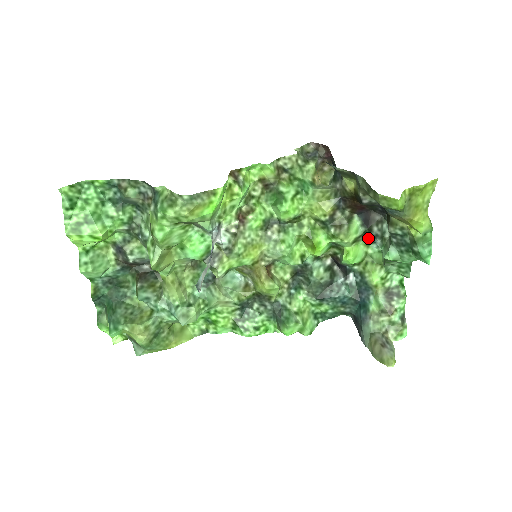
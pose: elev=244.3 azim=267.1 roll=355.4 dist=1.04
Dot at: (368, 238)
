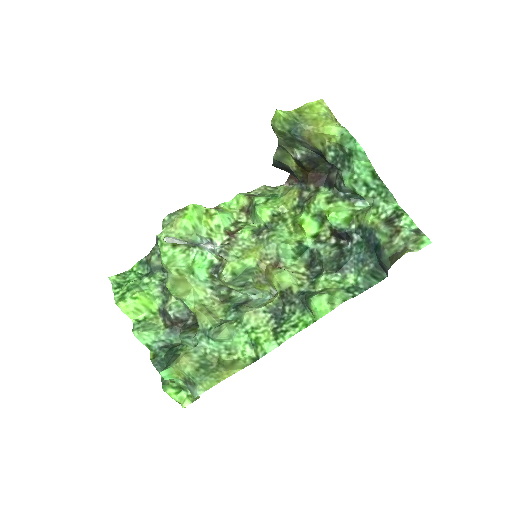
Dot at: (343, 196)
